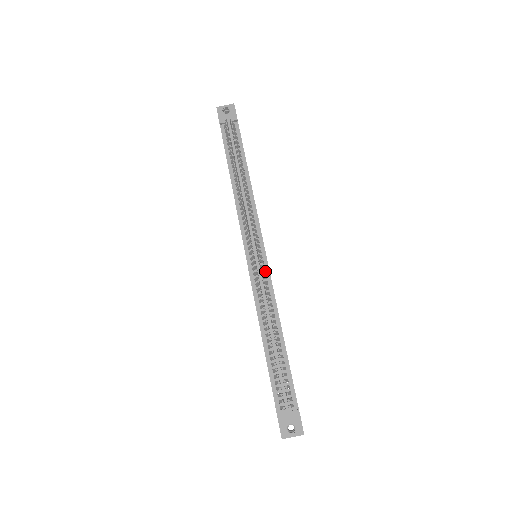
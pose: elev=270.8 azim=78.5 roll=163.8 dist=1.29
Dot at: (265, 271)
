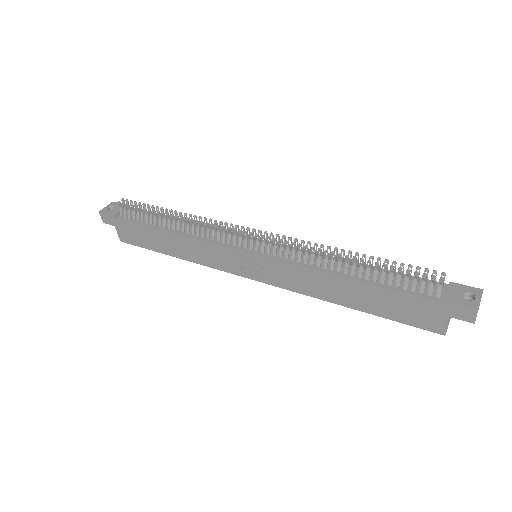
Dot at: (279, 247)
